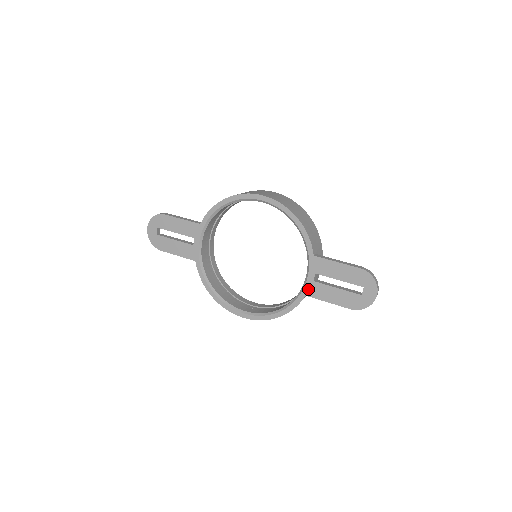
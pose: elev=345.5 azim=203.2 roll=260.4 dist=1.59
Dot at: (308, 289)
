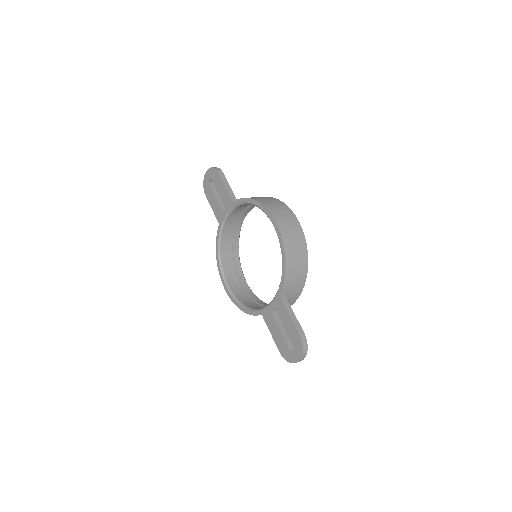
Dot at: (265, 312)
